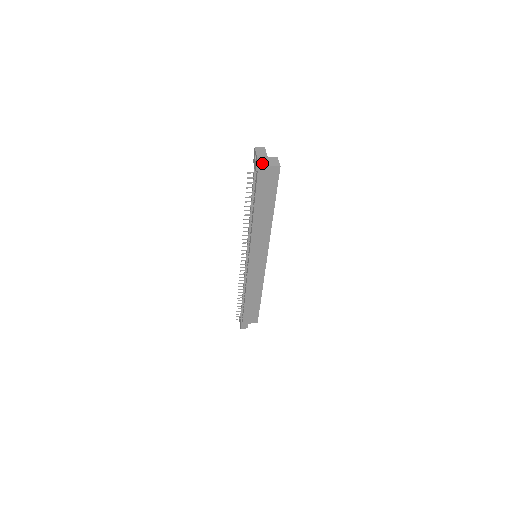
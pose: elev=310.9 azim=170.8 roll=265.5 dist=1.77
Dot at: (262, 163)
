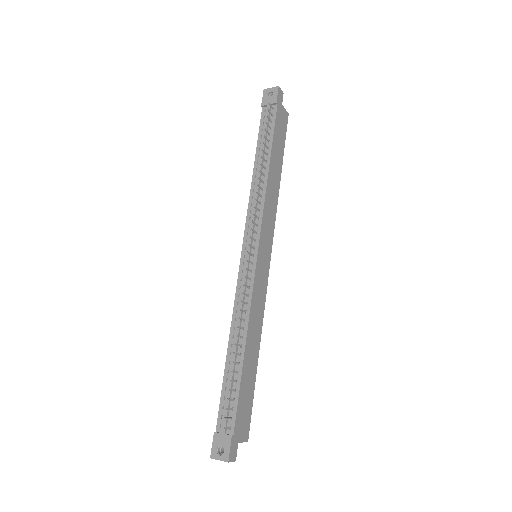
Dot at: (280, 97)
